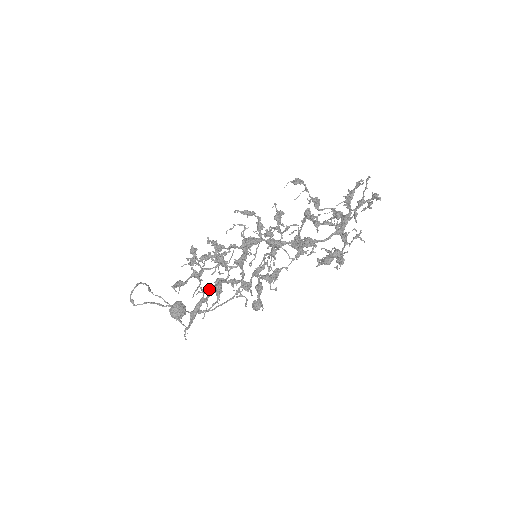
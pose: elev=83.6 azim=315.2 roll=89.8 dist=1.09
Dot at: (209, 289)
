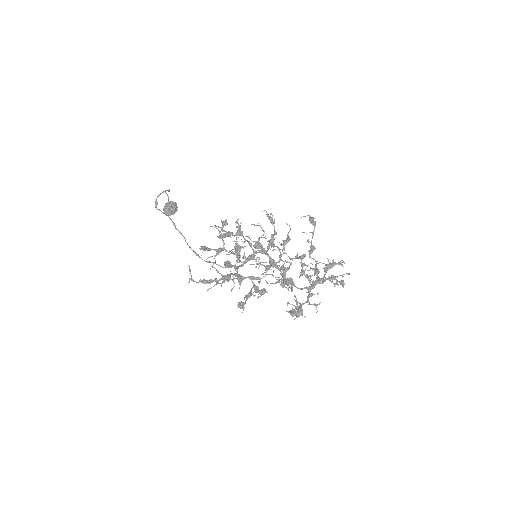
Dot at: (224, 276)
